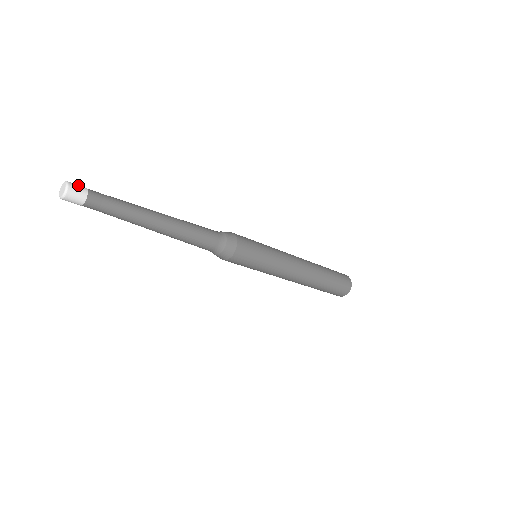
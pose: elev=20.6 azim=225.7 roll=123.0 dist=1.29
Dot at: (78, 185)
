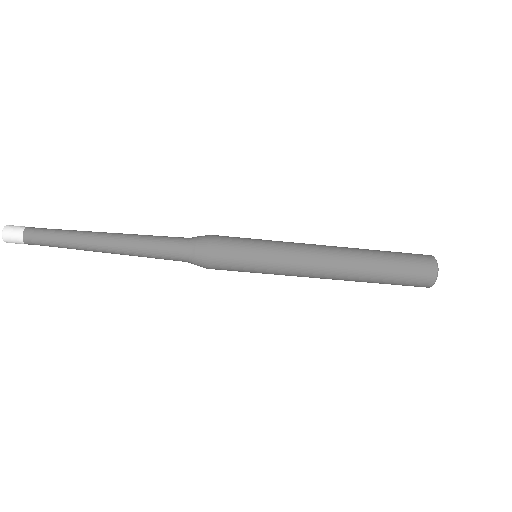
Dot at: (16, 226)
